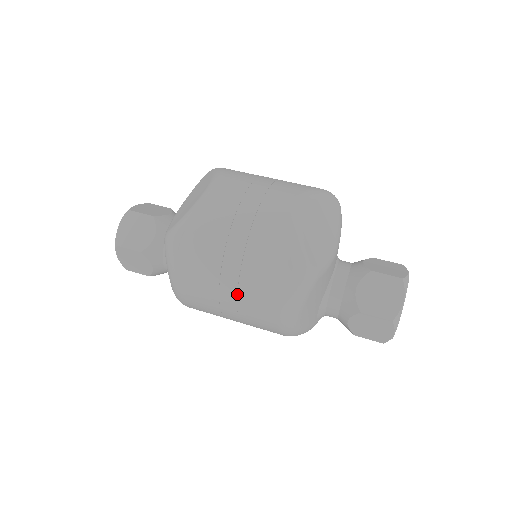
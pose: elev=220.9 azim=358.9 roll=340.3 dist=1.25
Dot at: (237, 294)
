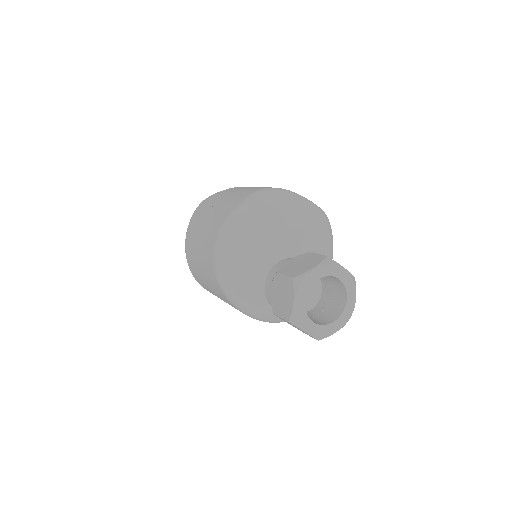
Dot at: (205, 230)
